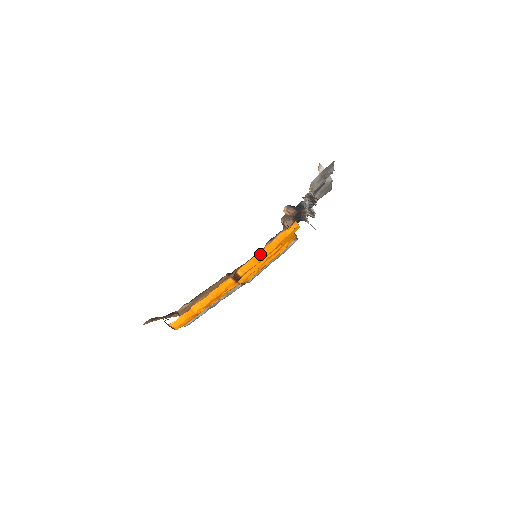
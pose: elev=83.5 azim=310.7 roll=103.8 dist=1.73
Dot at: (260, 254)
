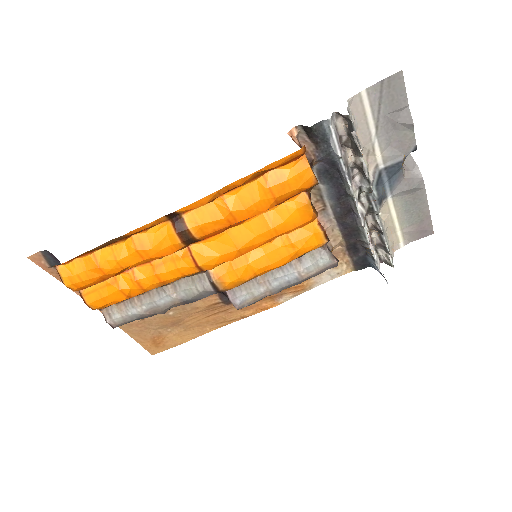
Dot at: (230, 198)
